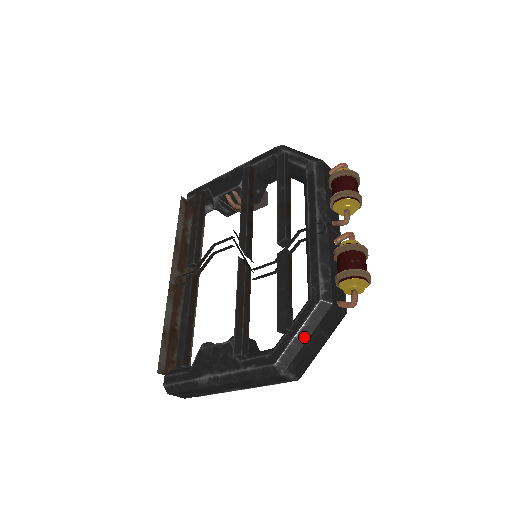
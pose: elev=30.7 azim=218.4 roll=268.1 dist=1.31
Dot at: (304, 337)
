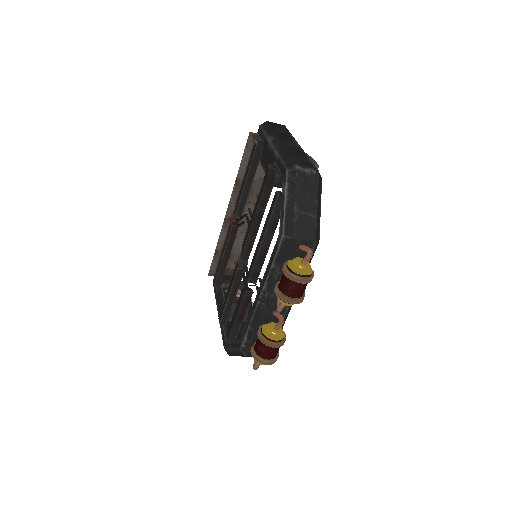
Dot at: (235, 354)
